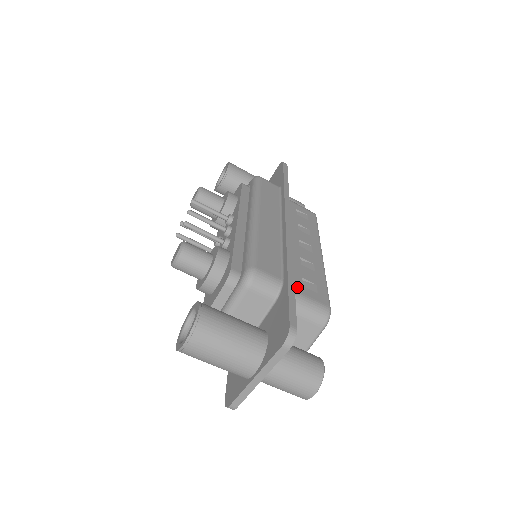
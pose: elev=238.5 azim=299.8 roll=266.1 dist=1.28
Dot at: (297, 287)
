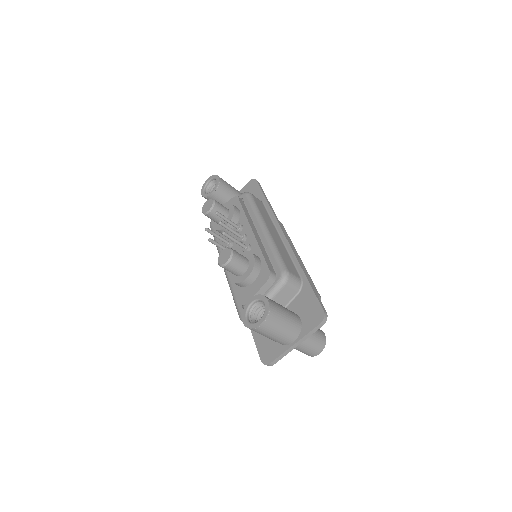
Dot at: occluded
